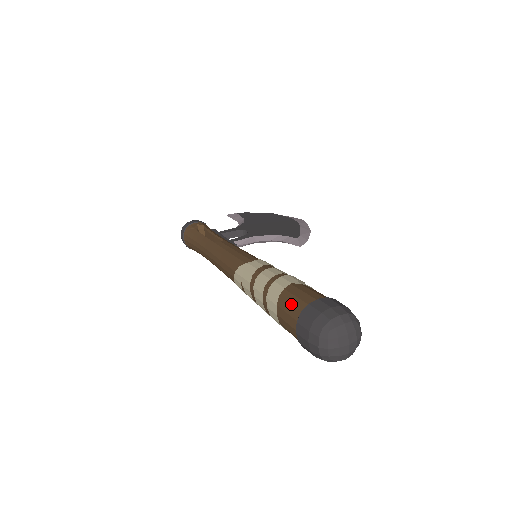
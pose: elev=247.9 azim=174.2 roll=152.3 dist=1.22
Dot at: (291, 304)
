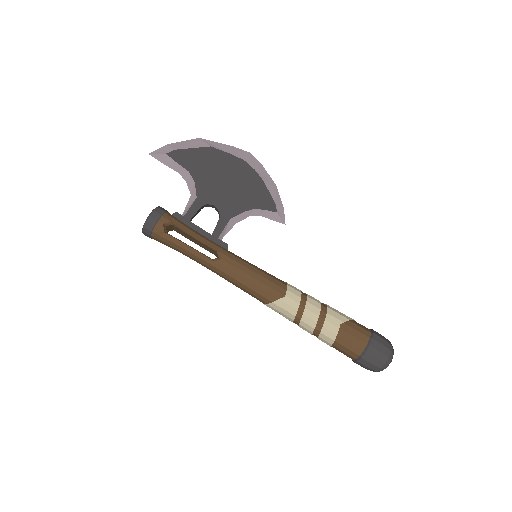
Dot at: (349, 349)
